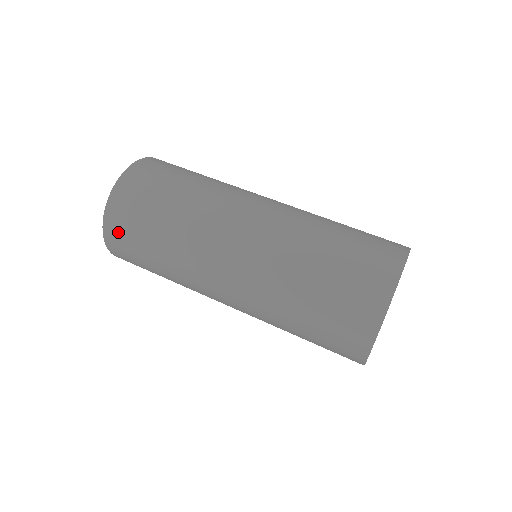
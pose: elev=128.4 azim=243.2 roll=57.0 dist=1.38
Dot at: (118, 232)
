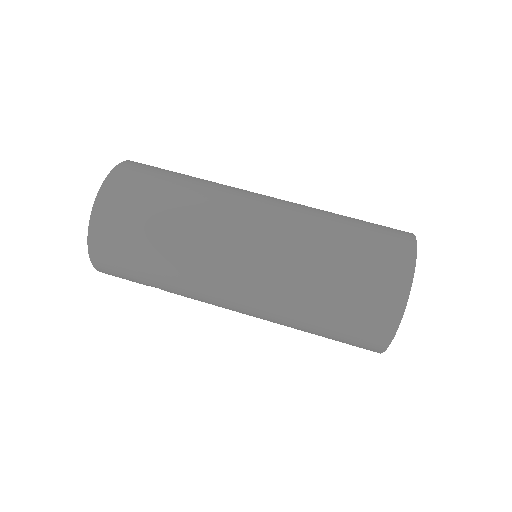
Dot at: (107, 240)
